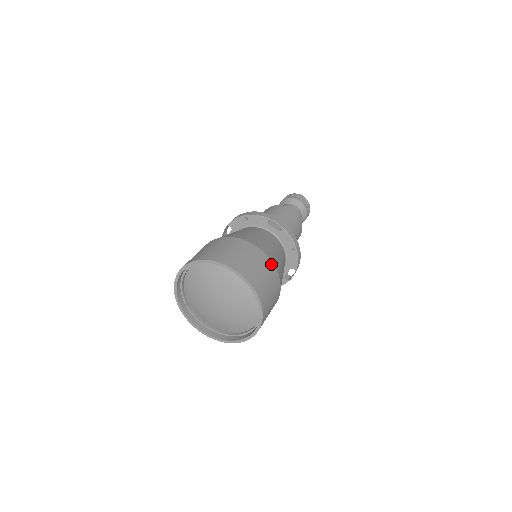
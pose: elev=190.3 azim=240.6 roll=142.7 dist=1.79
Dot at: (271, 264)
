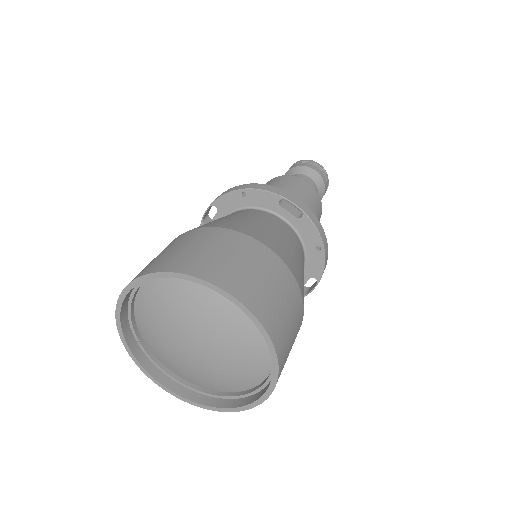
Dot at: (291, 278)
